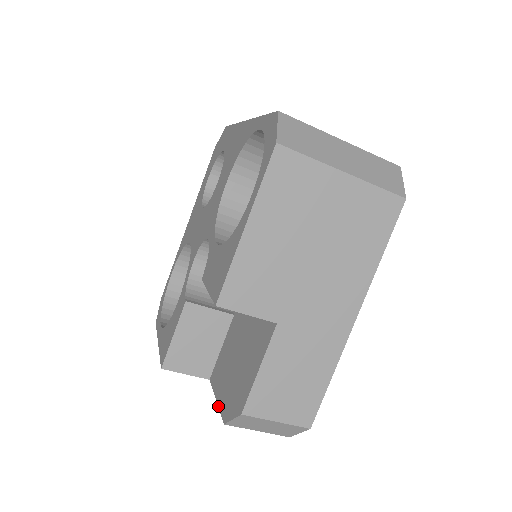
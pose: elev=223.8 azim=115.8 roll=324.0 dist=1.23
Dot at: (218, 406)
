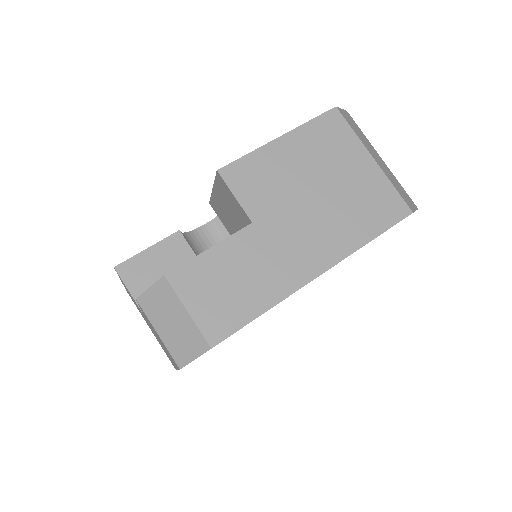
Dot at: occluded
